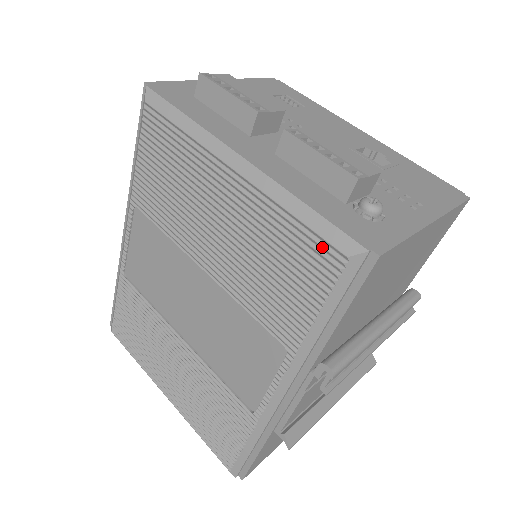
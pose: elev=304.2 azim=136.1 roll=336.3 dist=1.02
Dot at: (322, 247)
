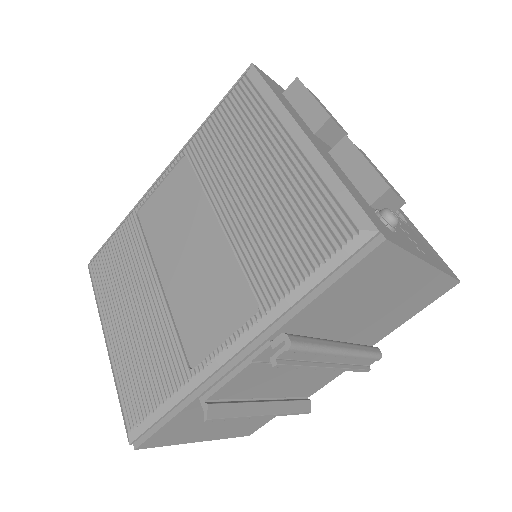
Dot at: (340, 217)
